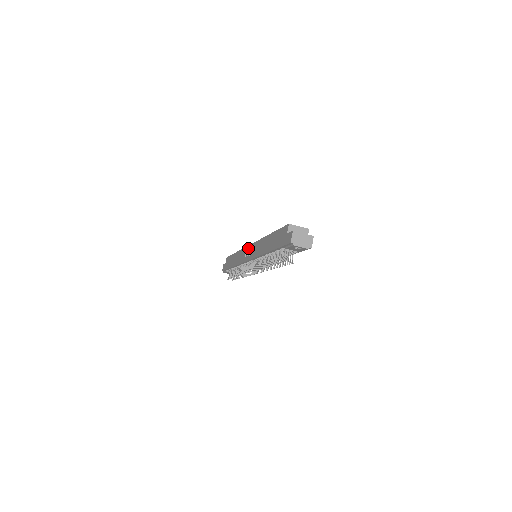
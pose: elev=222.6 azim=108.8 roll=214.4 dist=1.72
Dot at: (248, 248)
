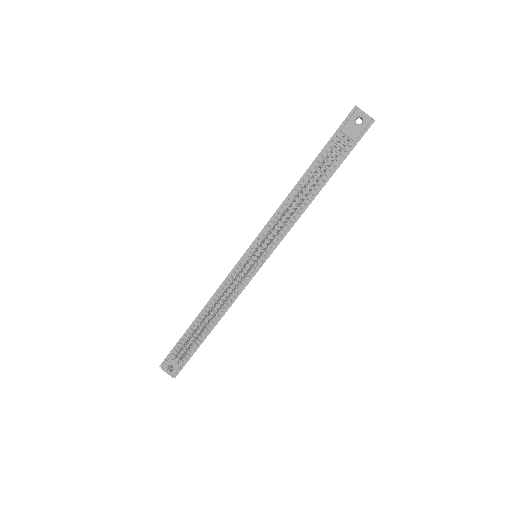
Dot at: occluded
